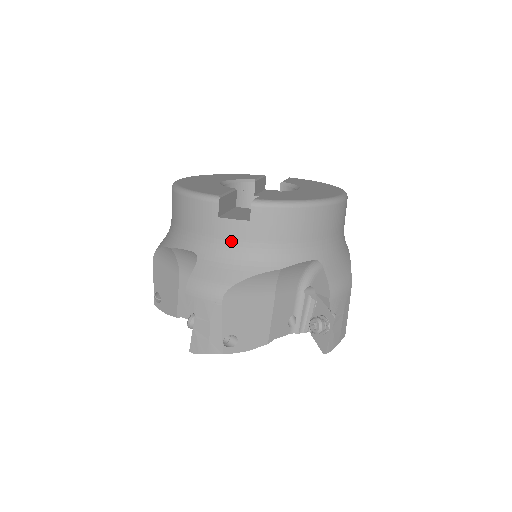
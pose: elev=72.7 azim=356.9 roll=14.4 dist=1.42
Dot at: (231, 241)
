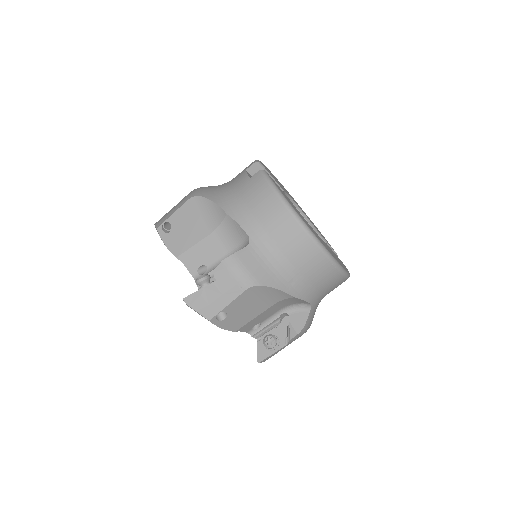
Dot at: (234, 184)
